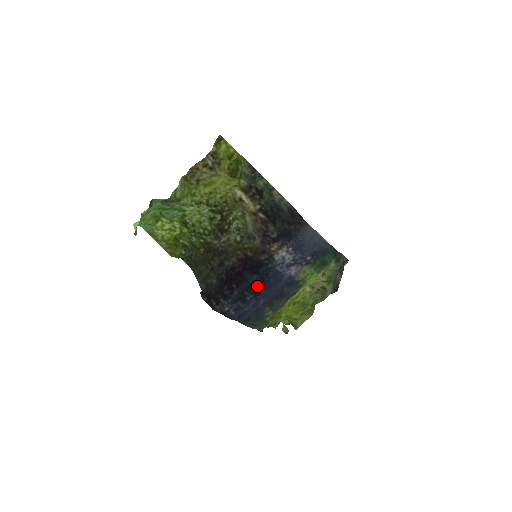
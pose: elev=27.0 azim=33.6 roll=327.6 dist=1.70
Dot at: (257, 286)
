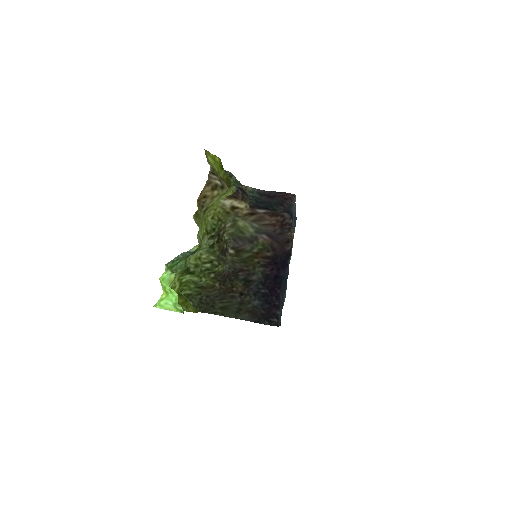
Dot at: occluded
